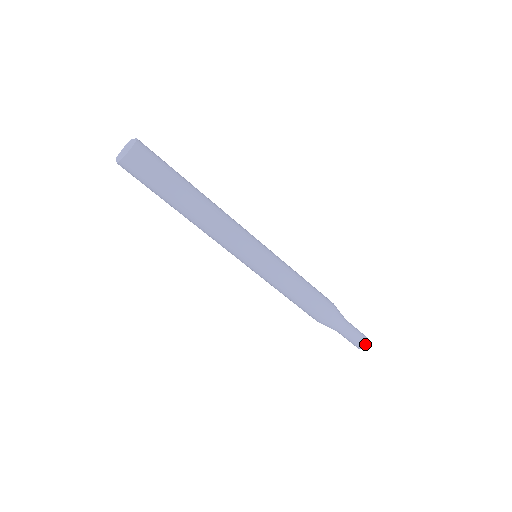
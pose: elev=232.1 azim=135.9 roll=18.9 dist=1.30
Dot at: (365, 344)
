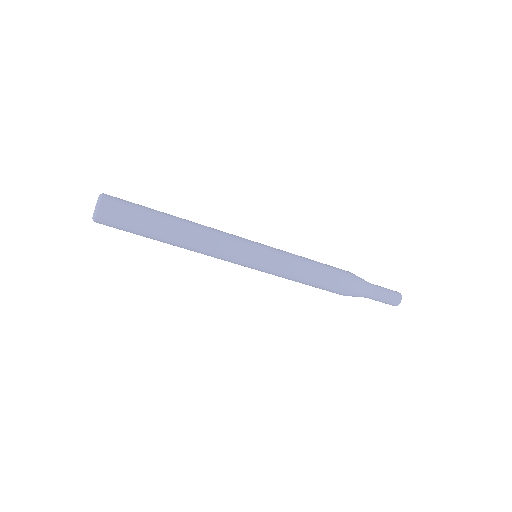
Dot at: (398, 303)
